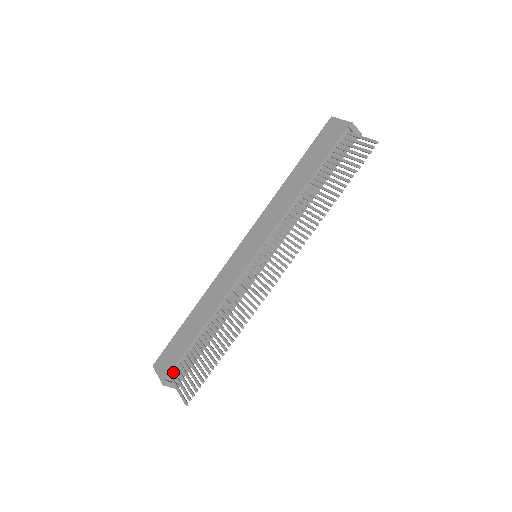
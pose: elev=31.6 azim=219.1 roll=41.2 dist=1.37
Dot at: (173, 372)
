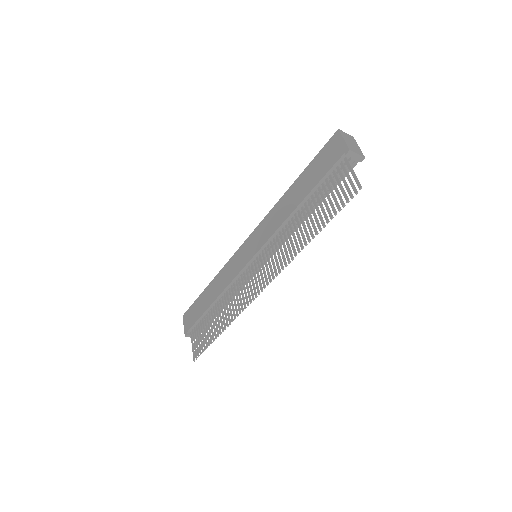
Dot at: (192, 329)
